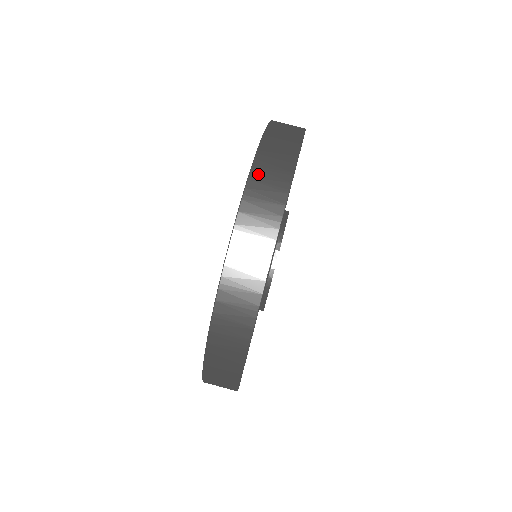
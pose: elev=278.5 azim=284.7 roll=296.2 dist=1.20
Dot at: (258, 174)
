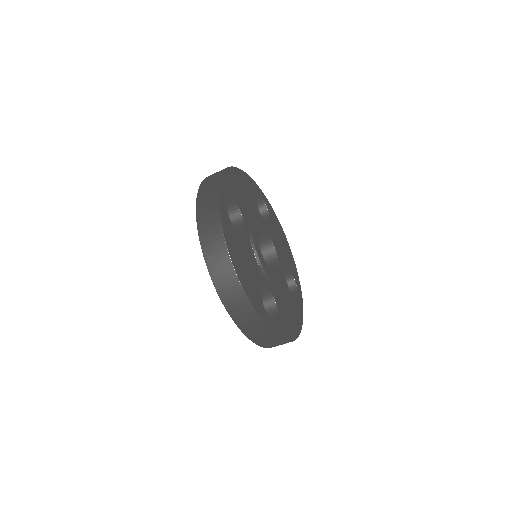
Dot at: (200, 211)
